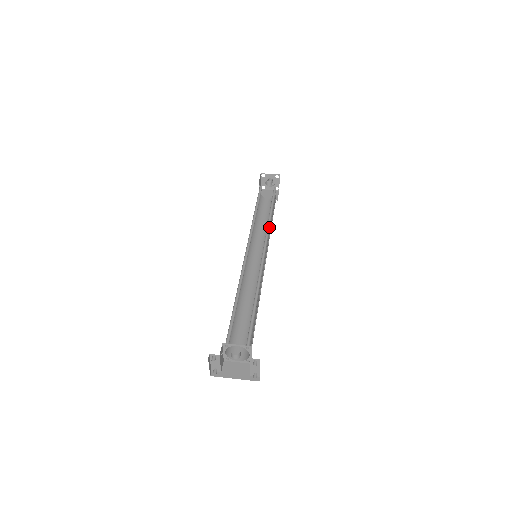
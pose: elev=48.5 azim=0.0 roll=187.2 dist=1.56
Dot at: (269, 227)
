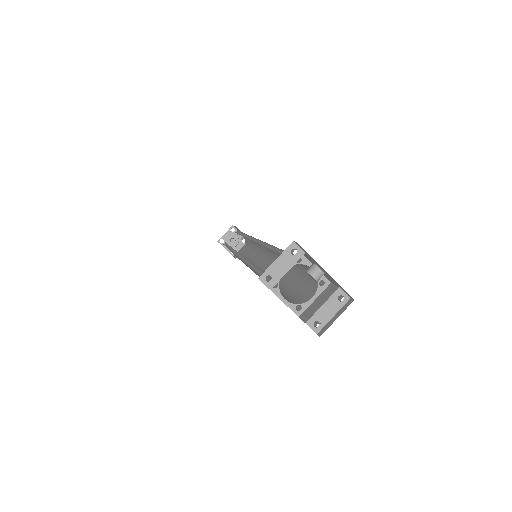
Dot at: occluded
